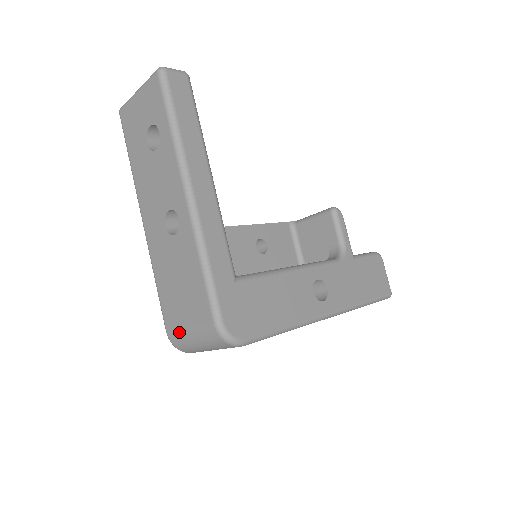
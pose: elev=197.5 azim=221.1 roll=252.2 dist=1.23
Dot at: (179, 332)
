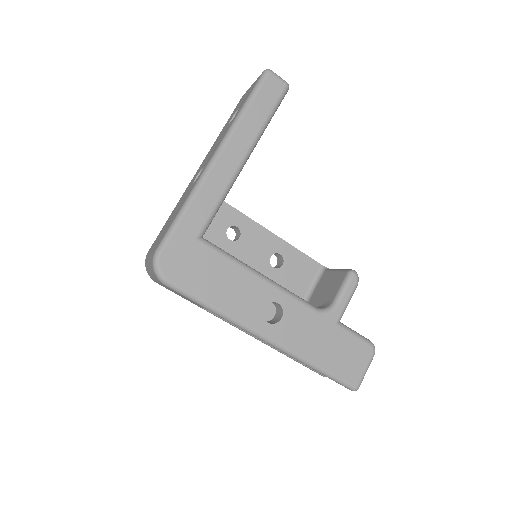
Dot at: (149, 253)
